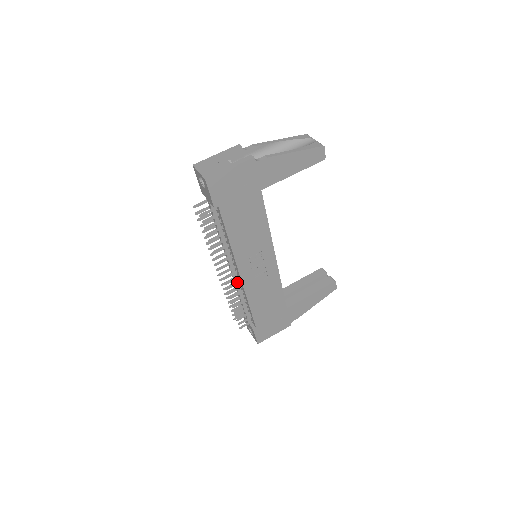
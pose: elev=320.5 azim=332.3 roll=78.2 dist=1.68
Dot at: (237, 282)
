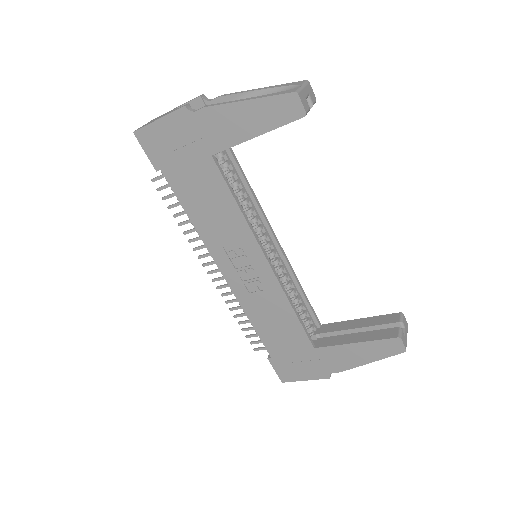
Dot at: occluded
